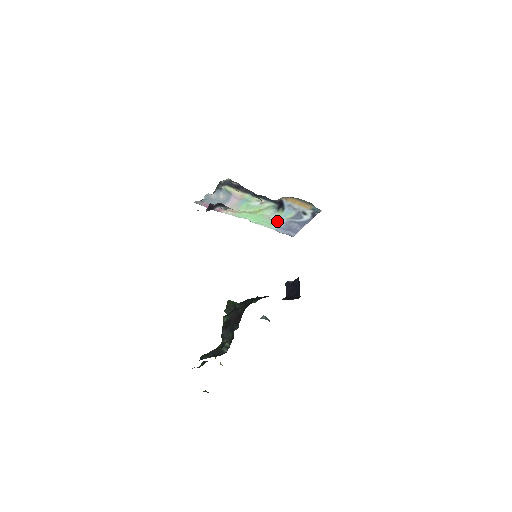
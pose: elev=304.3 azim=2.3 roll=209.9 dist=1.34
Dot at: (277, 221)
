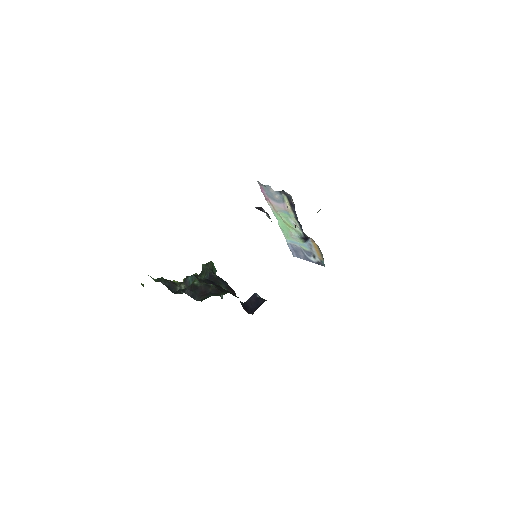
Dot at: (294, 241)
